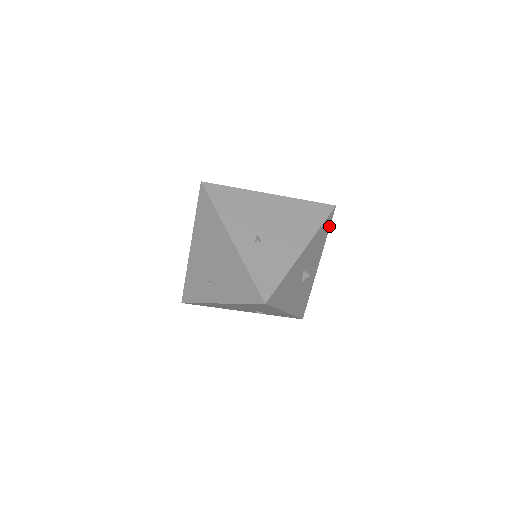
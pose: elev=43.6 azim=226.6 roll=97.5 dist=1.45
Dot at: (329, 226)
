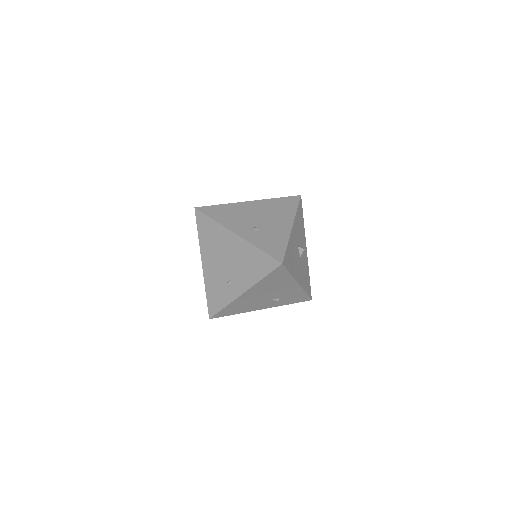
Dot at: (302, 213)
